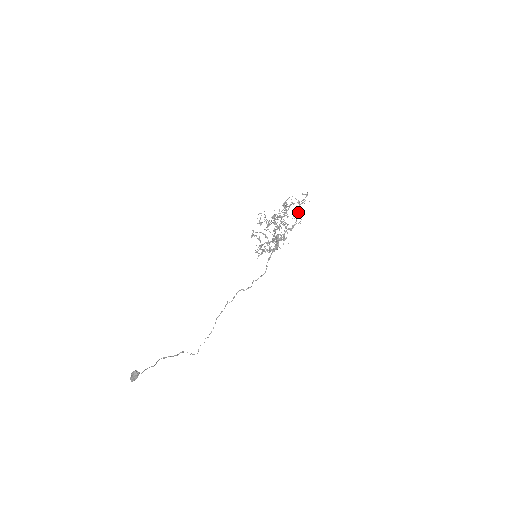
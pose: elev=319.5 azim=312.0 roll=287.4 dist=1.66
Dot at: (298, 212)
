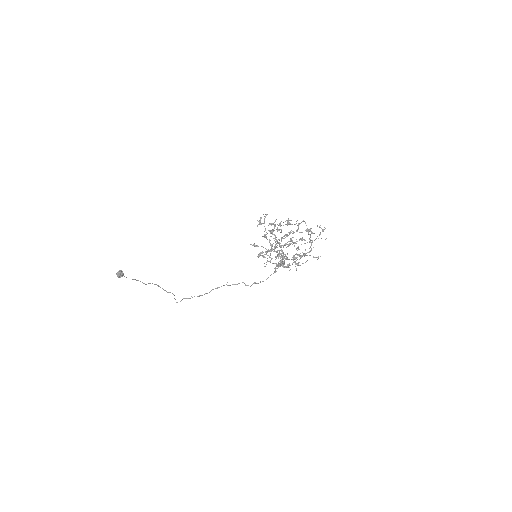
Dot at: (311, 243)
